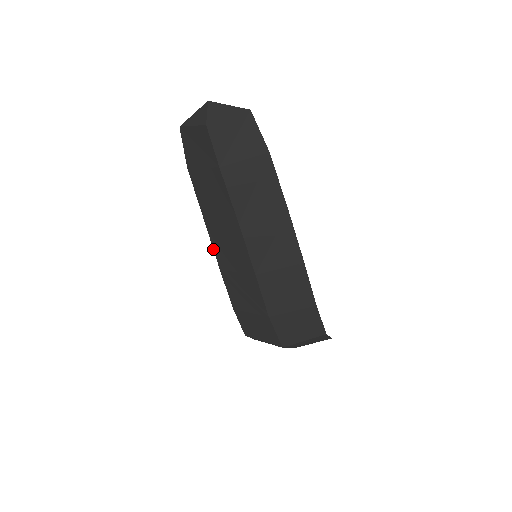
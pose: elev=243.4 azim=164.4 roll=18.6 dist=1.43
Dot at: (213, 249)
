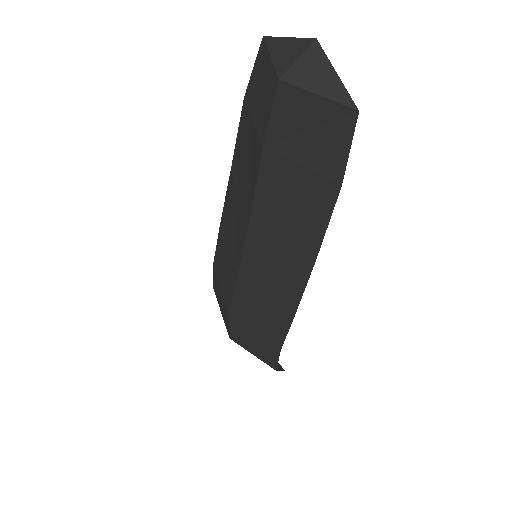
Dot at: (224, 202)
